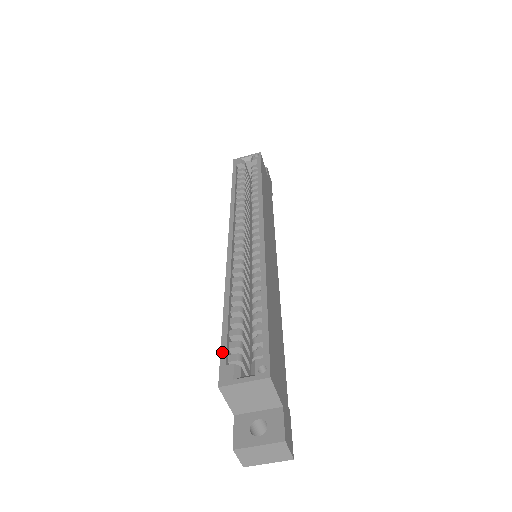
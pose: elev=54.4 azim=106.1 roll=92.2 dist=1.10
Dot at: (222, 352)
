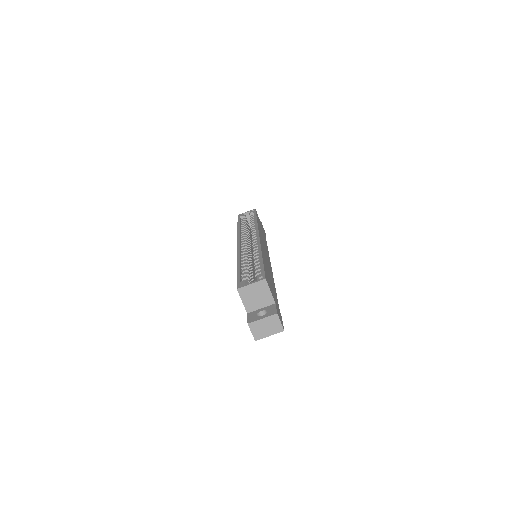
Dot at: (238, 279)
